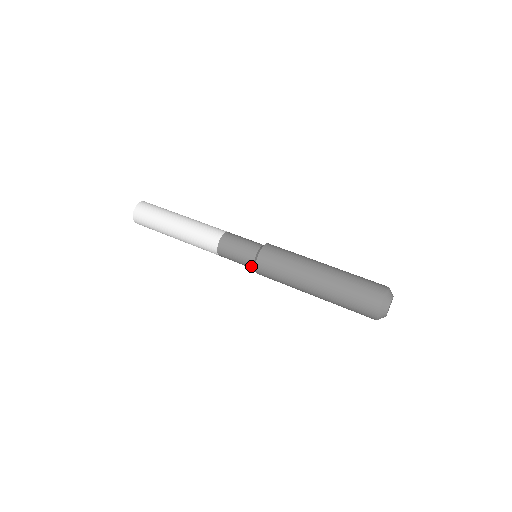
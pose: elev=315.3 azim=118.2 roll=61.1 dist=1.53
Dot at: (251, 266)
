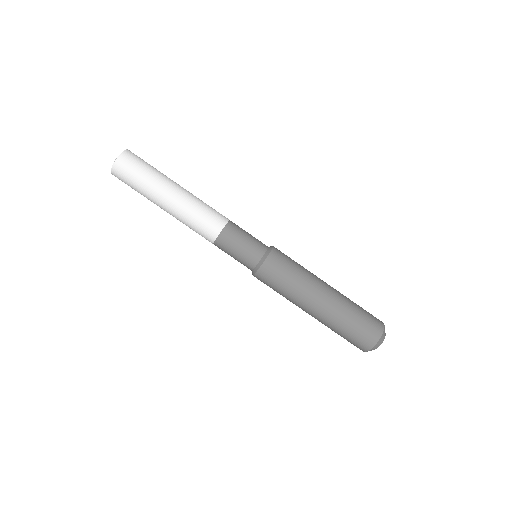
Dot at: (251, 266)
